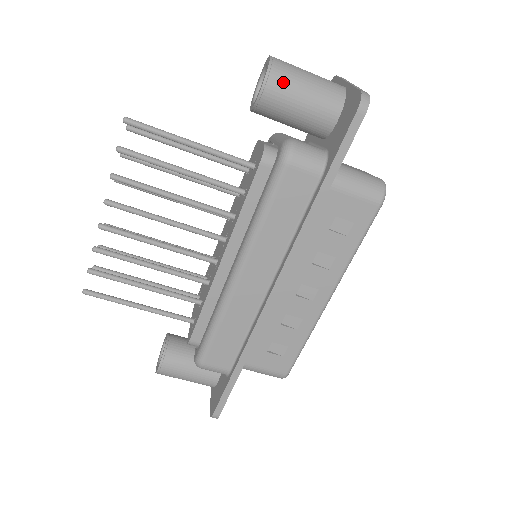
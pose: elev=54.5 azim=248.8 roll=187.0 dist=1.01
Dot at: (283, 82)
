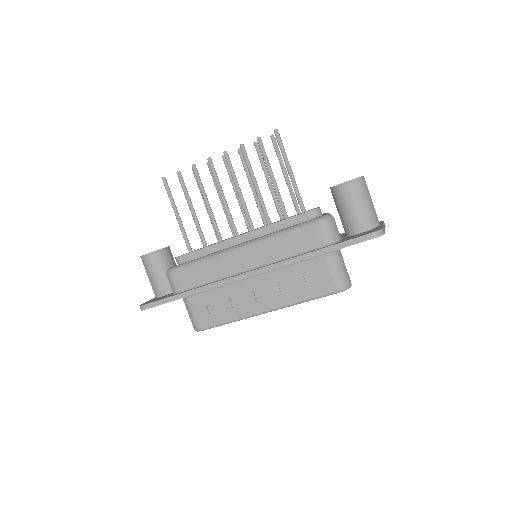
Dot at: (356, 190)
